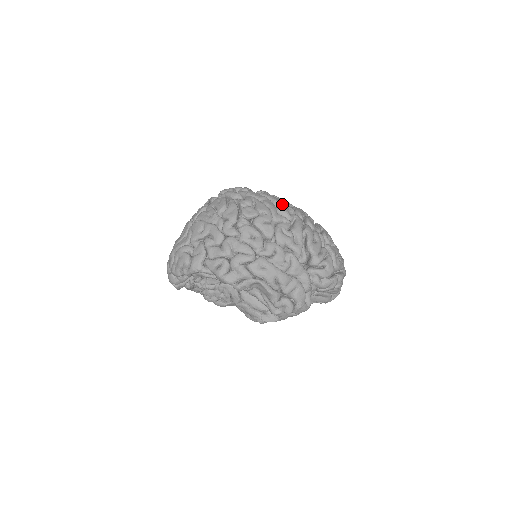
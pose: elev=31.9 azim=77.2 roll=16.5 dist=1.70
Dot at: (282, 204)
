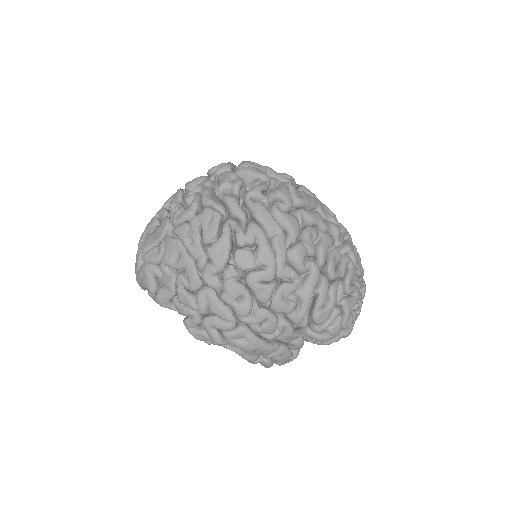
Dot at: (300, 243)
